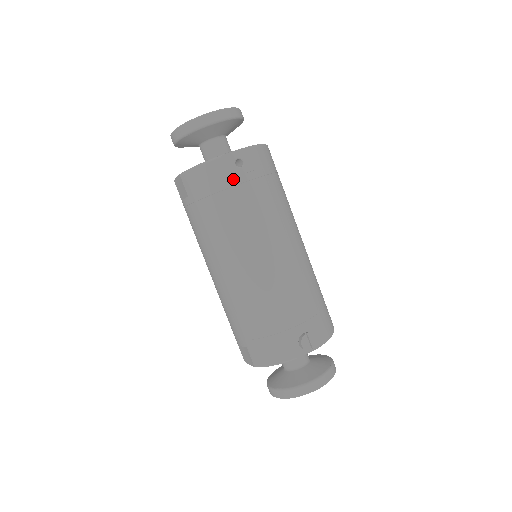
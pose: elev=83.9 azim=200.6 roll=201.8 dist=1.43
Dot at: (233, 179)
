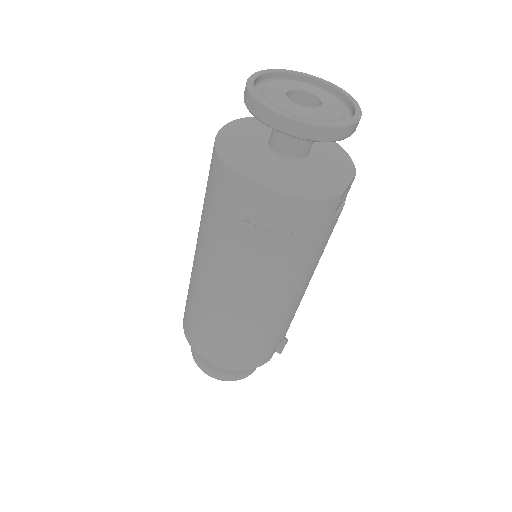
Dot at: (334, 218)
